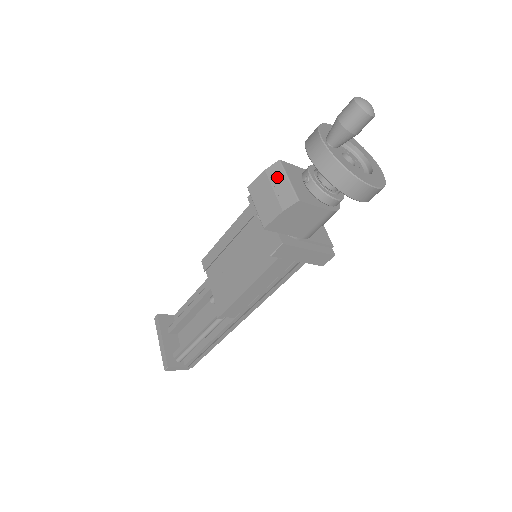
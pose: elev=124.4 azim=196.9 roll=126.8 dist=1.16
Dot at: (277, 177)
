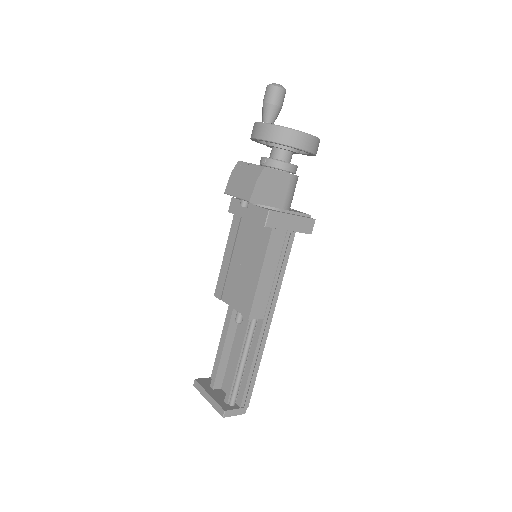
Dot at: (242, 169)
